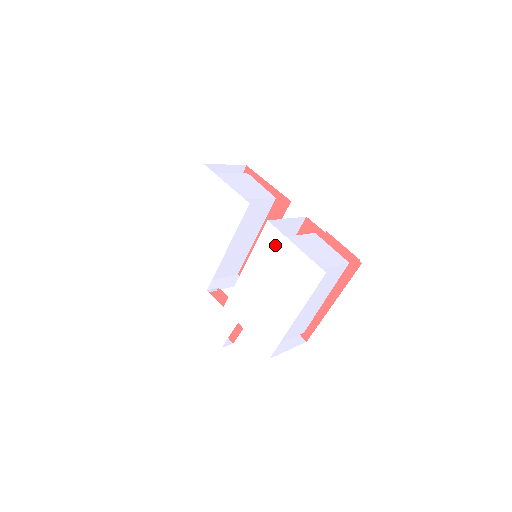
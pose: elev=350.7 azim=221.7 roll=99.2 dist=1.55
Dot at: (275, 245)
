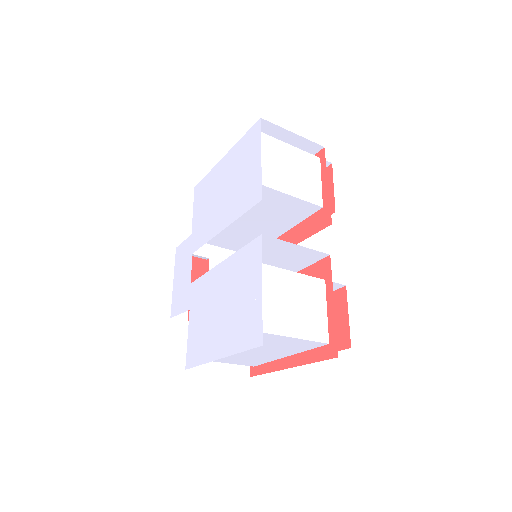
Dot at: (251, 267)
